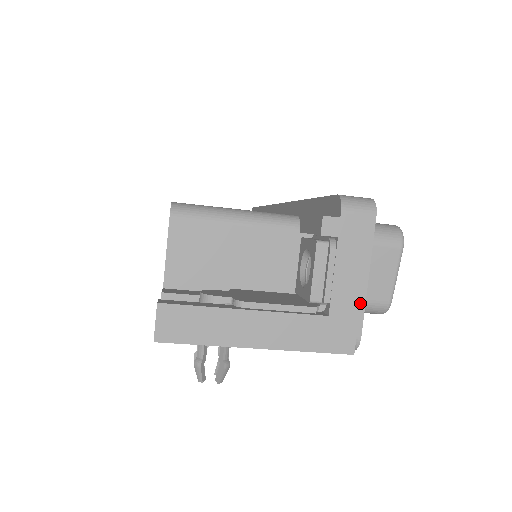
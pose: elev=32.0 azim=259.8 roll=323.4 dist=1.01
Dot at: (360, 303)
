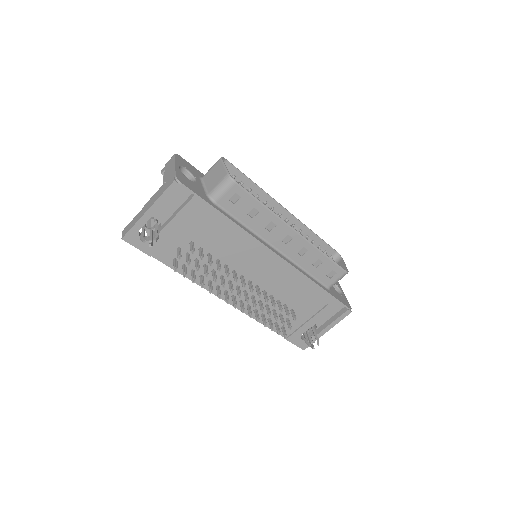
Dot at: (174, 171)
